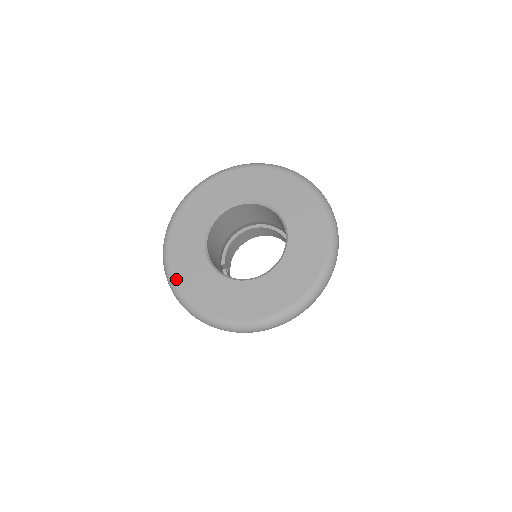
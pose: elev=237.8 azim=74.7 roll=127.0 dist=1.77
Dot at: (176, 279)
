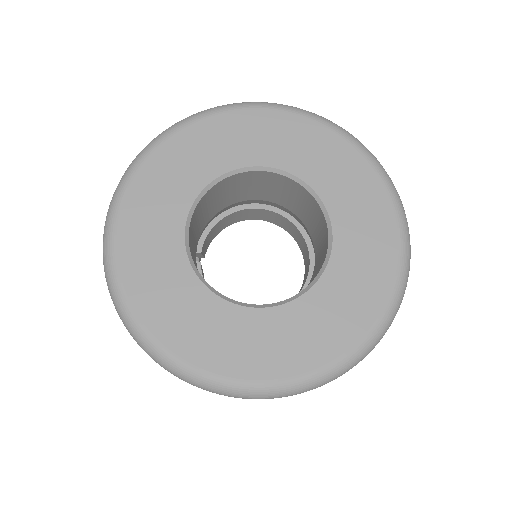
Dot at: (121, 270)
